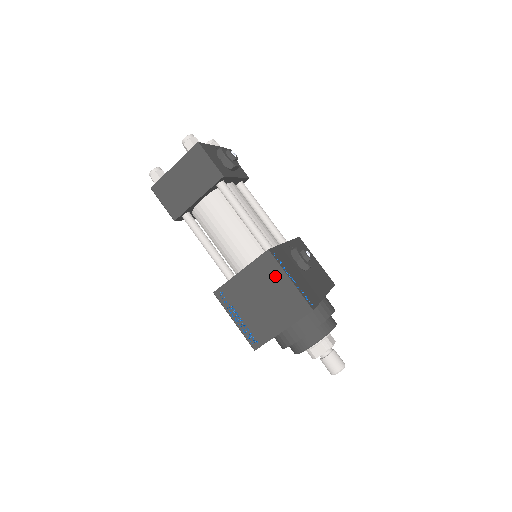
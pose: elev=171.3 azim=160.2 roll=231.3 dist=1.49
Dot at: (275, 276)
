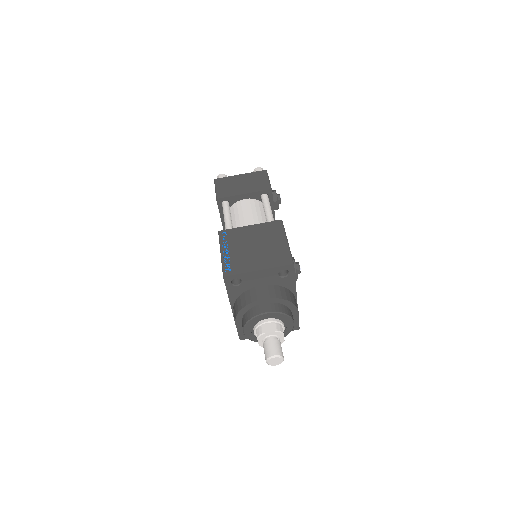
Dot at: (277, 235)
